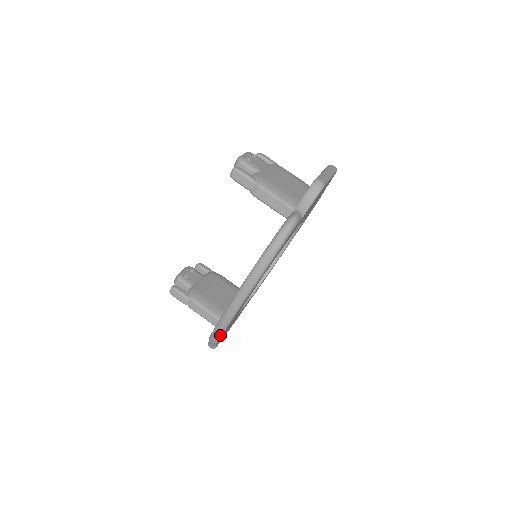
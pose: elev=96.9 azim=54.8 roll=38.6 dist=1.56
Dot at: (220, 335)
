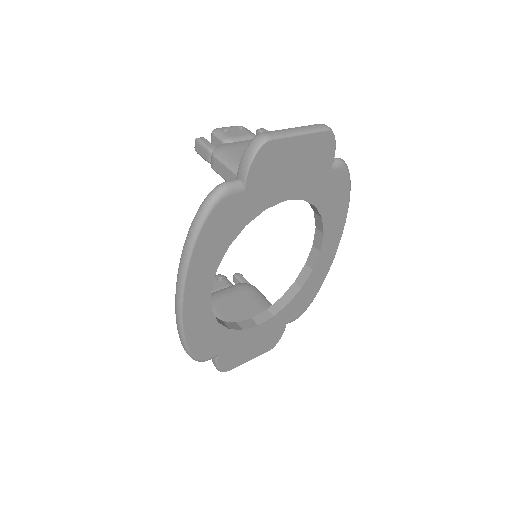
Dot at: (184, 344)
